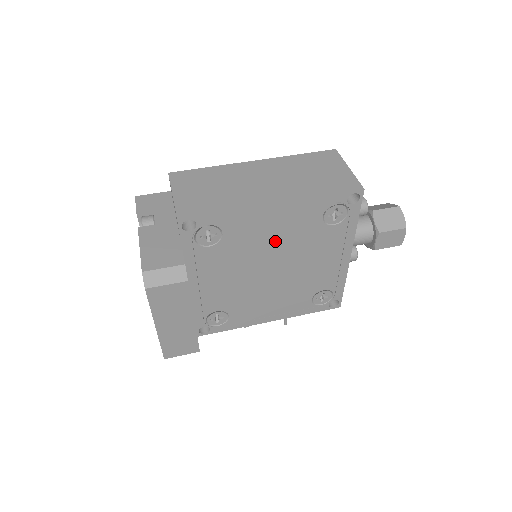
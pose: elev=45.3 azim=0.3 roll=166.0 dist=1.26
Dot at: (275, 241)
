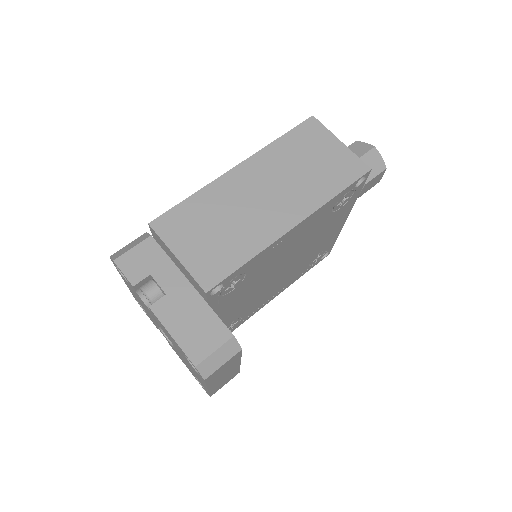
Dot at: (289, 250)
